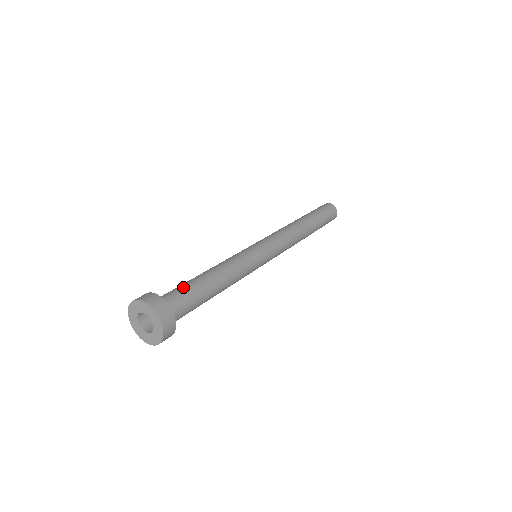
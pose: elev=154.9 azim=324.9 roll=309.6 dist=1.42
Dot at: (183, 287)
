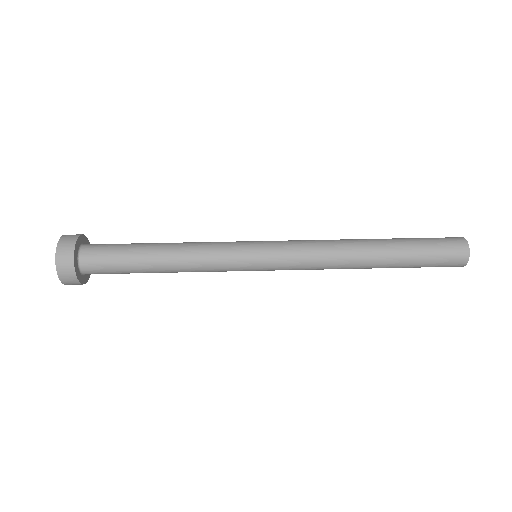
Dot at: (118, 247)
